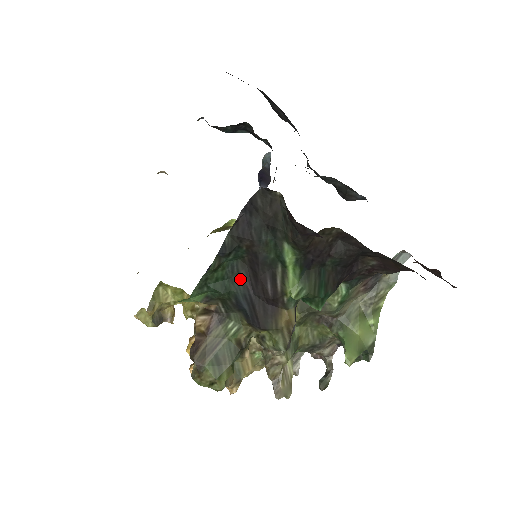
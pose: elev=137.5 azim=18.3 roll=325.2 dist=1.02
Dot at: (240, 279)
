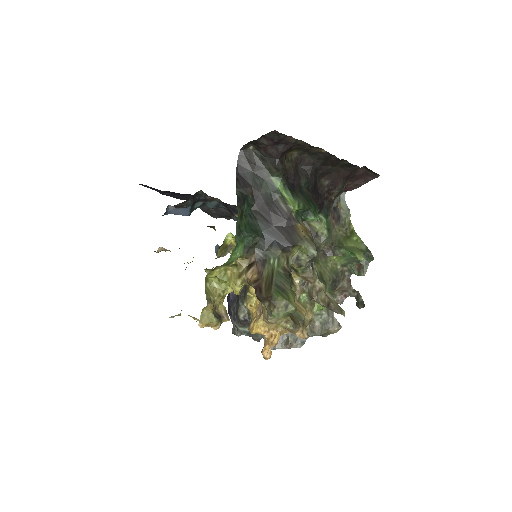
Dot at: (259, 222)
